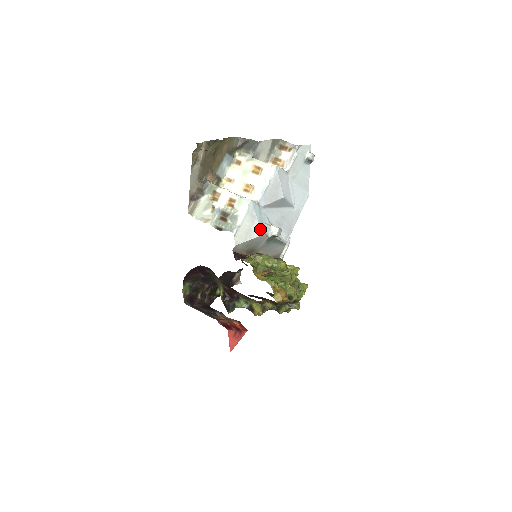
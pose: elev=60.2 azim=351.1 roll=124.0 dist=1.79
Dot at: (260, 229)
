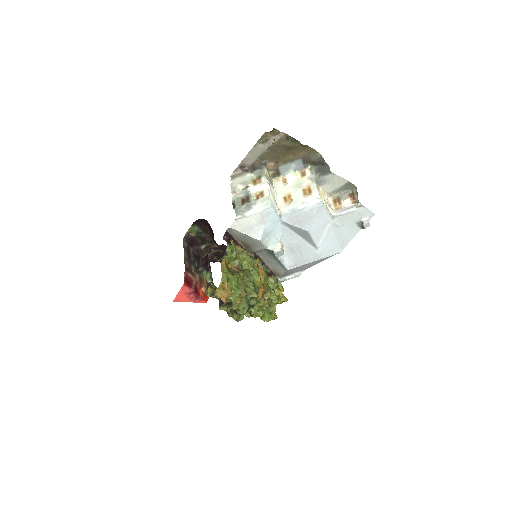
Dot at: (262, 235)
